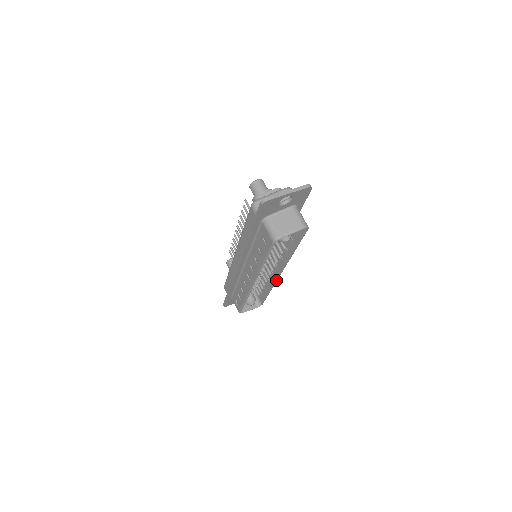
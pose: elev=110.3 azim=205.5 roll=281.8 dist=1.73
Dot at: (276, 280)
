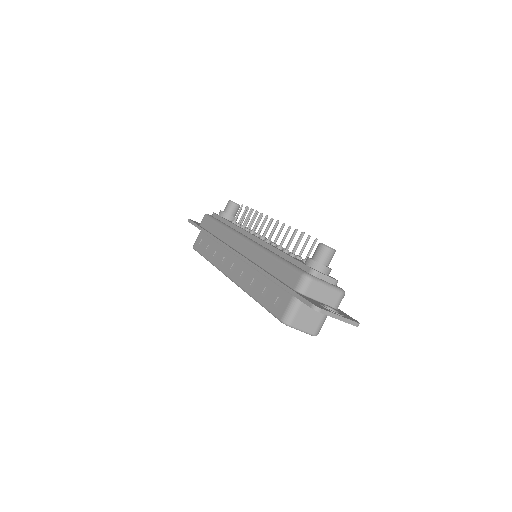
Dot at: occluded
